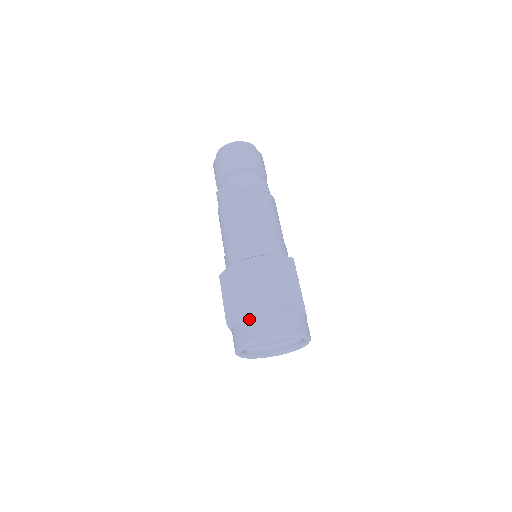
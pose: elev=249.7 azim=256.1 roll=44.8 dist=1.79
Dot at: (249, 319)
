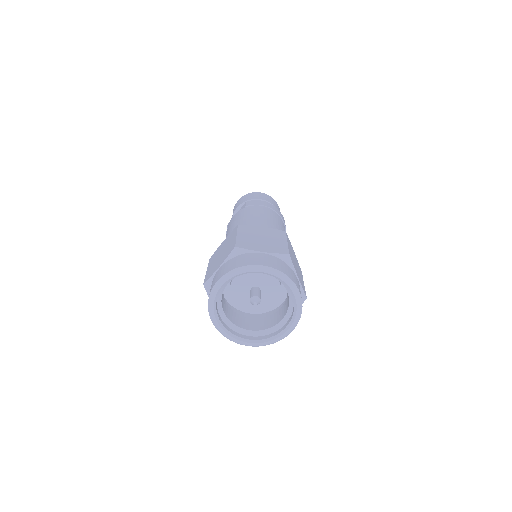
Dot at: (269, 255)
